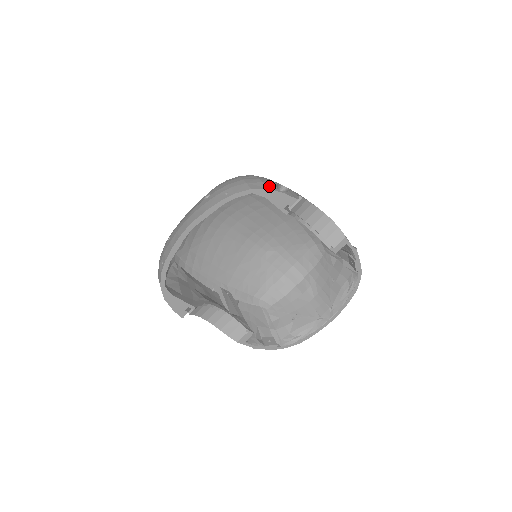
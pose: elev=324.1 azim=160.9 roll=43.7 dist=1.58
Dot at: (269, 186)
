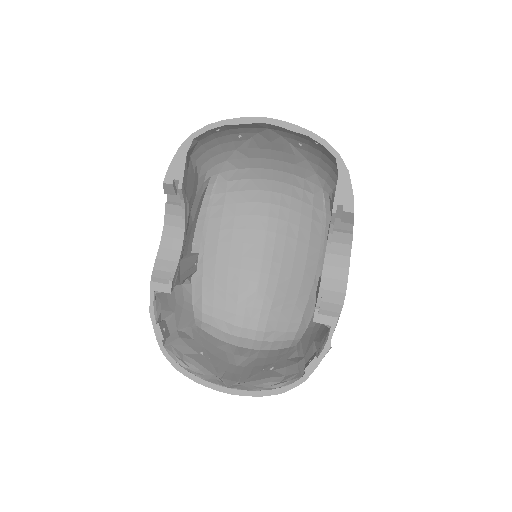
Dot at: occluded
